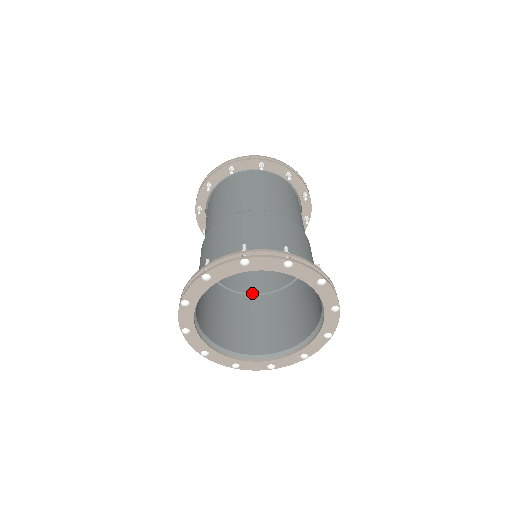
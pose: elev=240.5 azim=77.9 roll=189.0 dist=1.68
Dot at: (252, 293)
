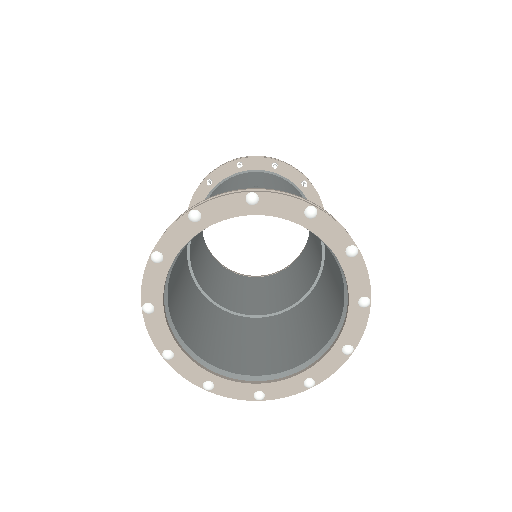
Dot at: (242, 313)
